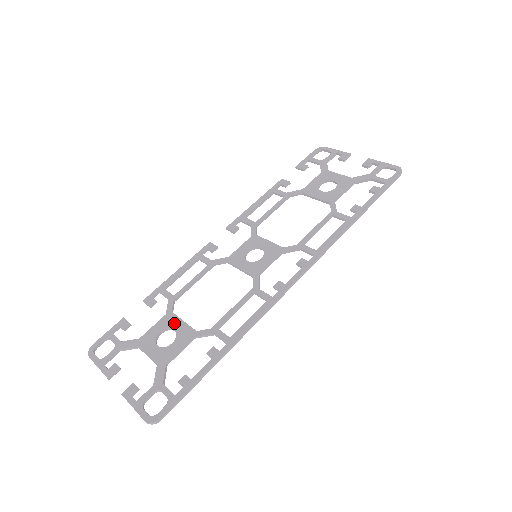
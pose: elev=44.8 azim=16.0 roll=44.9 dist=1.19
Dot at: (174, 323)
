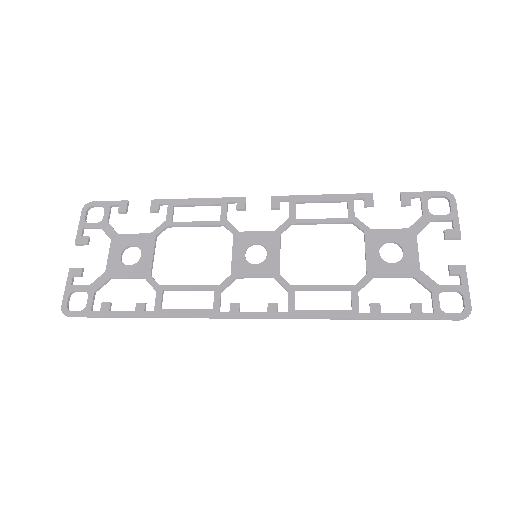
Dot at: (147, 249)
